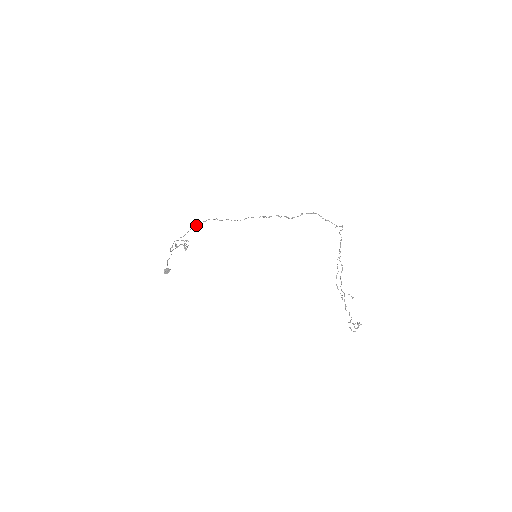
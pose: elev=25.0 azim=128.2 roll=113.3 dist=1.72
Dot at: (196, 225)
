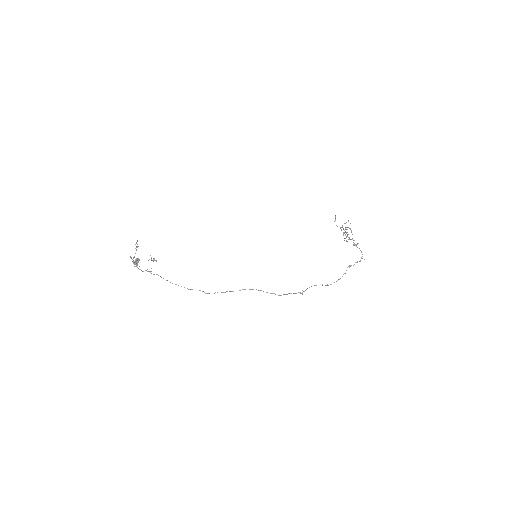
Dot at: occluded
